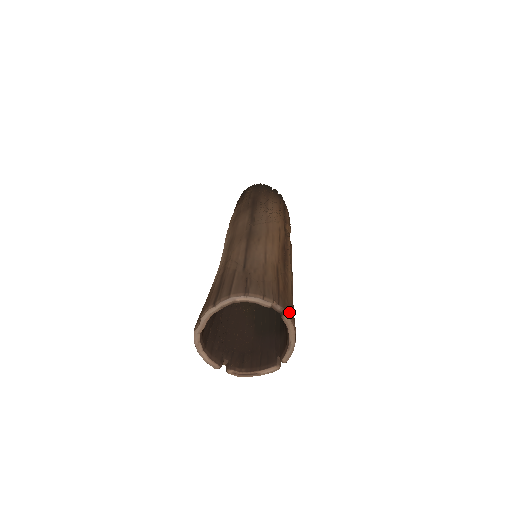
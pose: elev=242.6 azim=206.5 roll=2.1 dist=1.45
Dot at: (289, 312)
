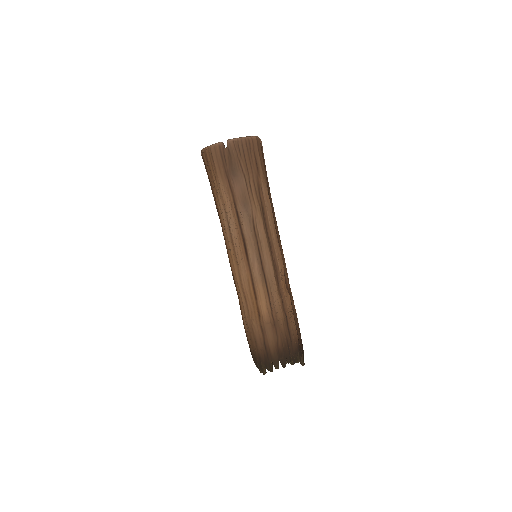
Dot at: occluded
